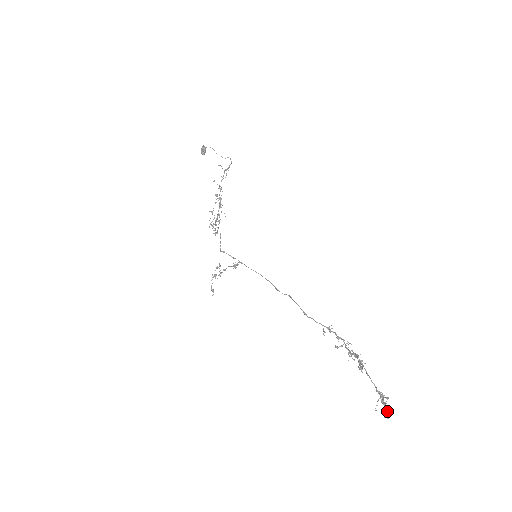
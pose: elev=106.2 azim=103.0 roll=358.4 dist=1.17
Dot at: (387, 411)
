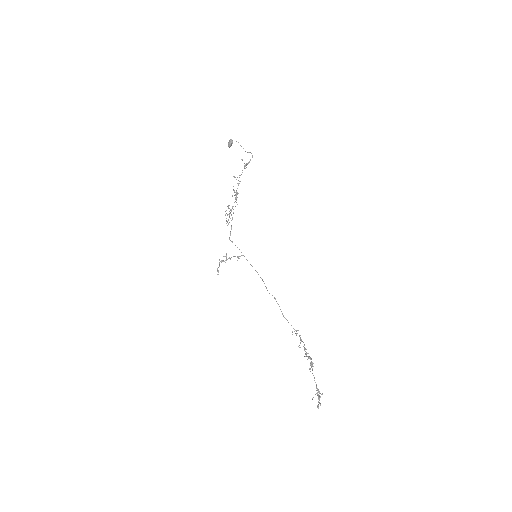
Dot at: (319, 403)
